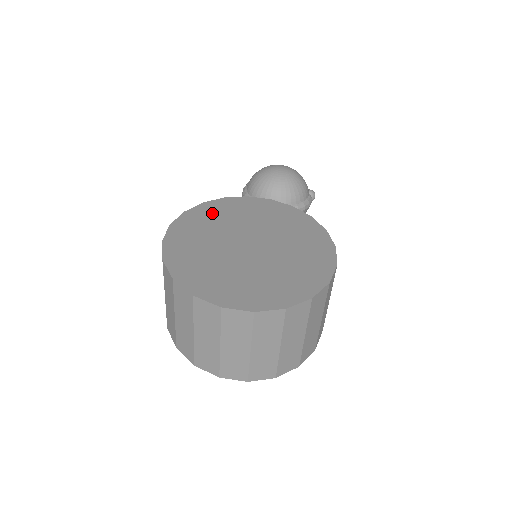
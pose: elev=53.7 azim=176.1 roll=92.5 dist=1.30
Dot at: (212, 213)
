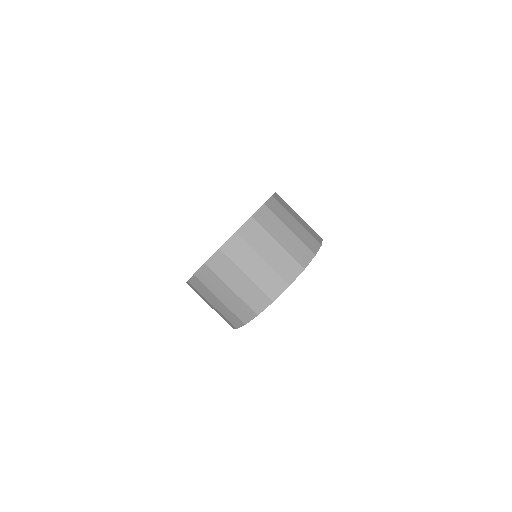
Dot at: occluded
